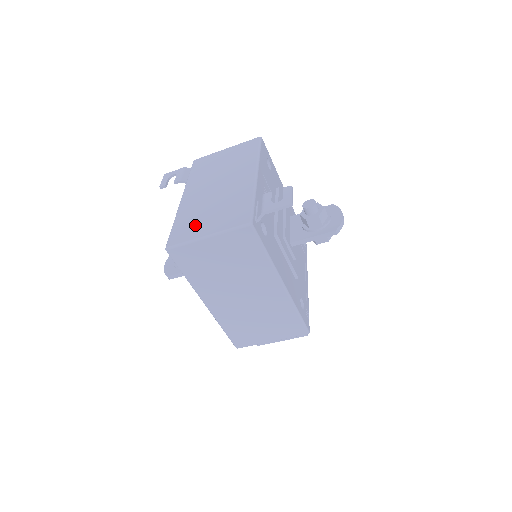
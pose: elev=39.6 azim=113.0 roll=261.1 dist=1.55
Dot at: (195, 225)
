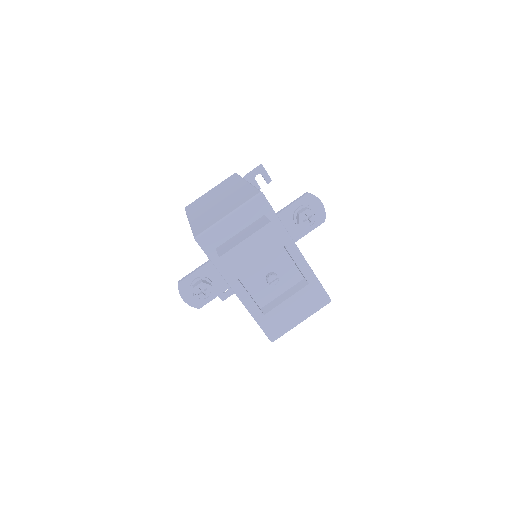
Dot at: occluded
